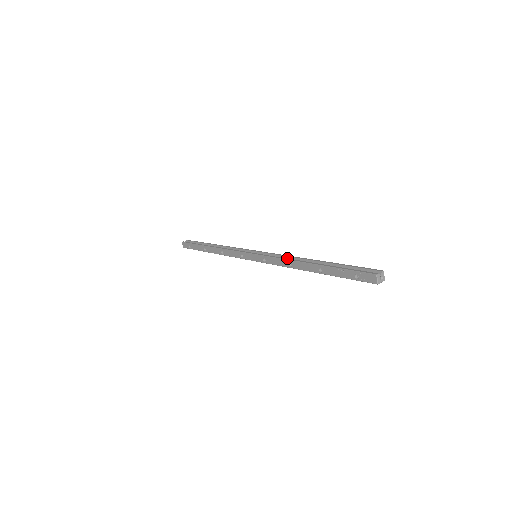
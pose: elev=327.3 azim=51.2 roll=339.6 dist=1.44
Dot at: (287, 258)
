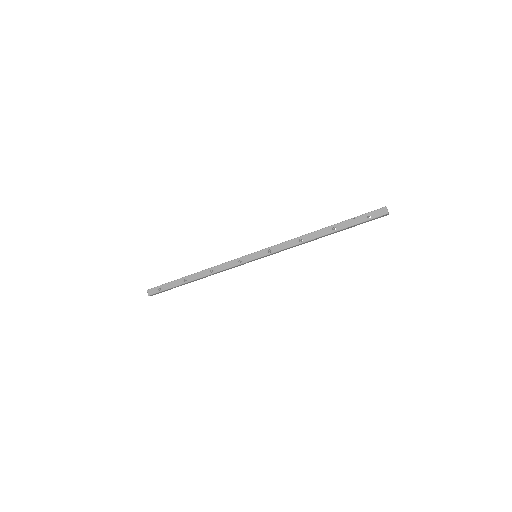
Dot at: (294, 240)
